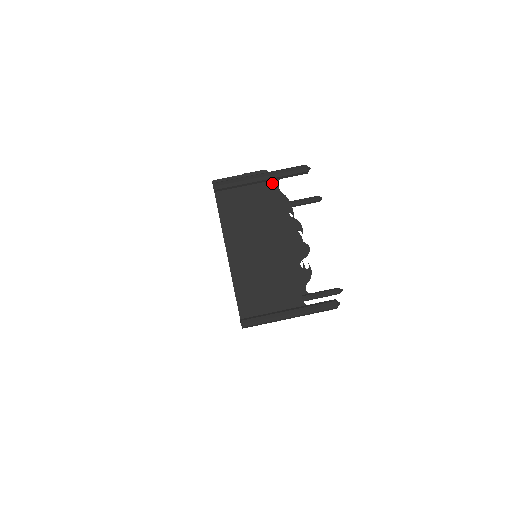
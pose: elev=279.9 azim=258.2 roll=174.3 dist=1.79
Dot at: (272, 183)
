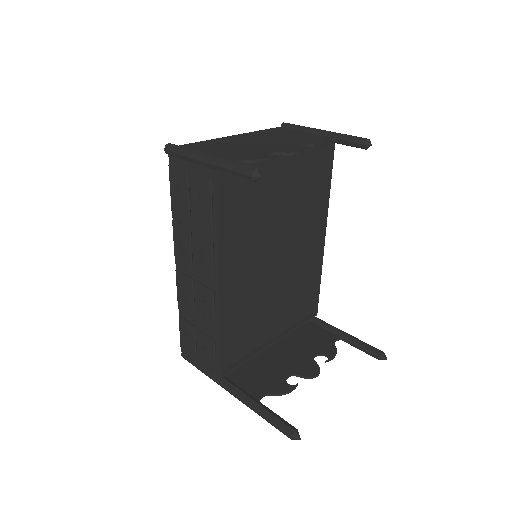
Dot at: (327, 137)
